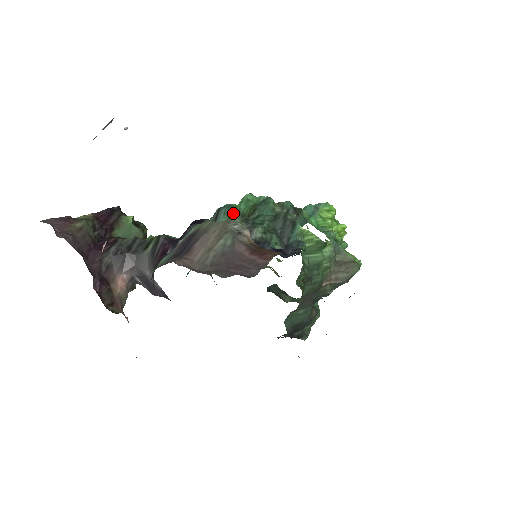
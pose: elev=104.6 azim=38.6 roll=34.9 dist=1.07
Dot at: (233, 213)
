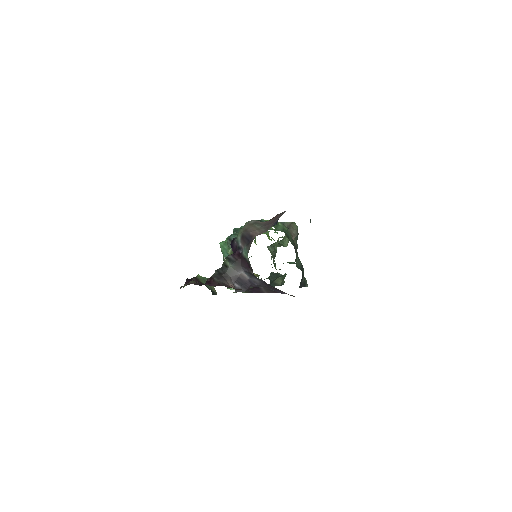
Dot at: (236, 234)
